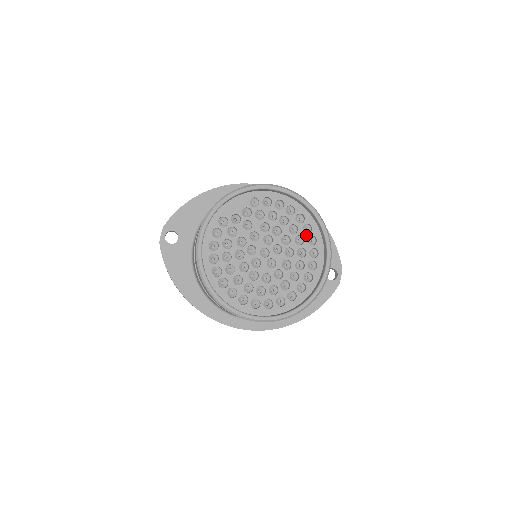
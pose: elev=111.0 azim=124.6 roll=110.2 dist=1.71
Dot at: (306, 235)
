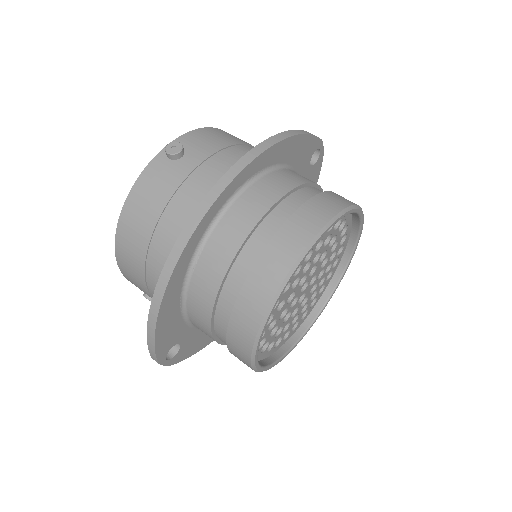
Dot at: (331, 230)
